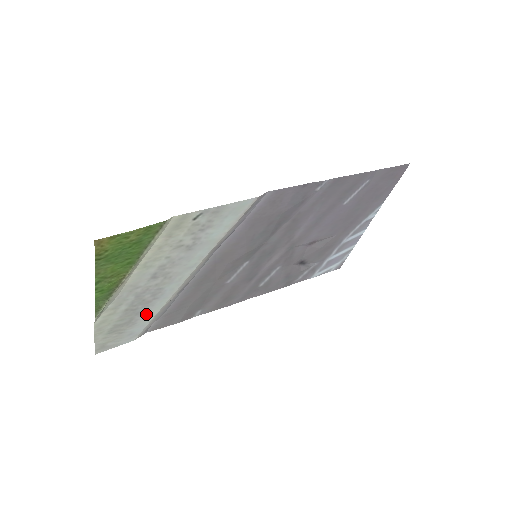
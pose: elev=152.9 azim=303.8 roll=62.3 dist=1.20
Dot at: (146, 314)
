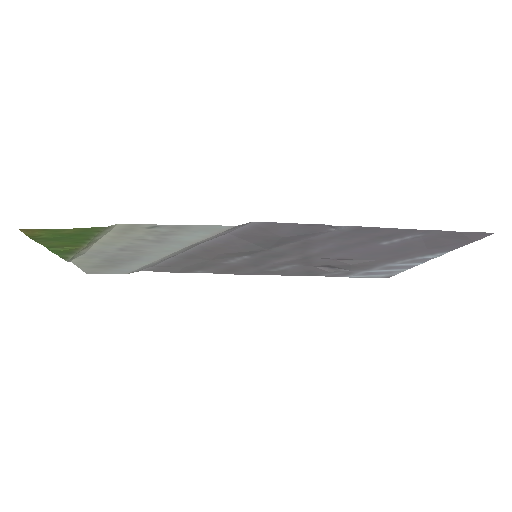
Dot at: (130, 265)
